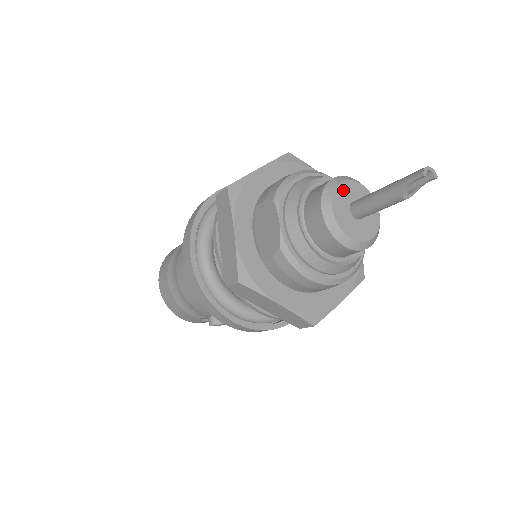
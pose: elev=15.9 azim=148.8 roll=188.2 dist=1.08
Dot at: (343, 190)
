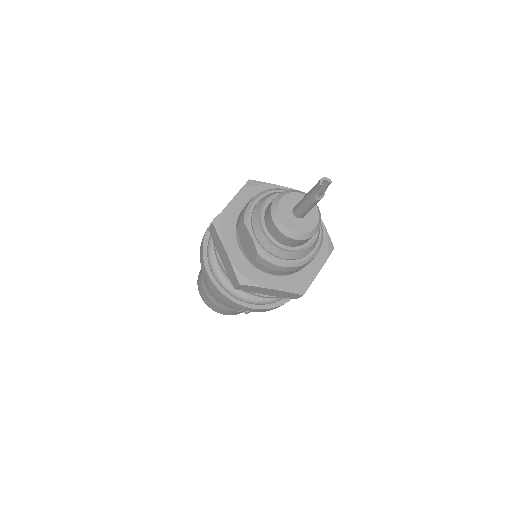
Dot at: (284, 202)
